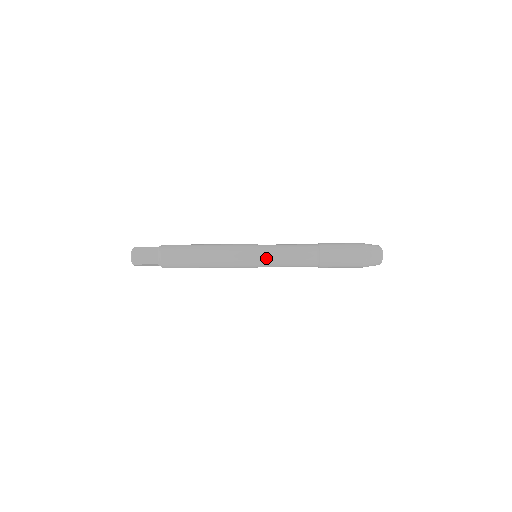
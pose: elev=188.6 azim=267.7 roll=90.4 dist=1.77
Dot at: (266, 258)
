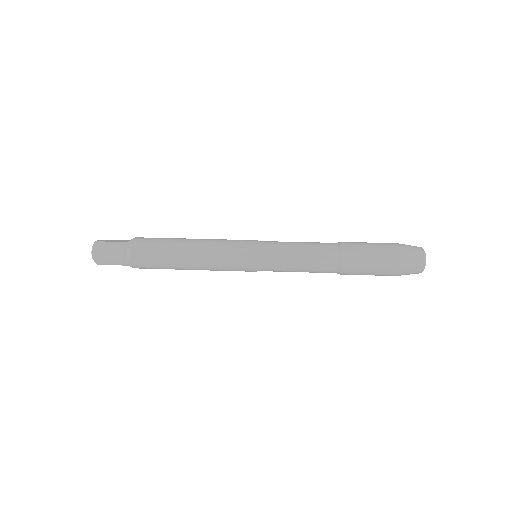
Dot at: (269, 263)
